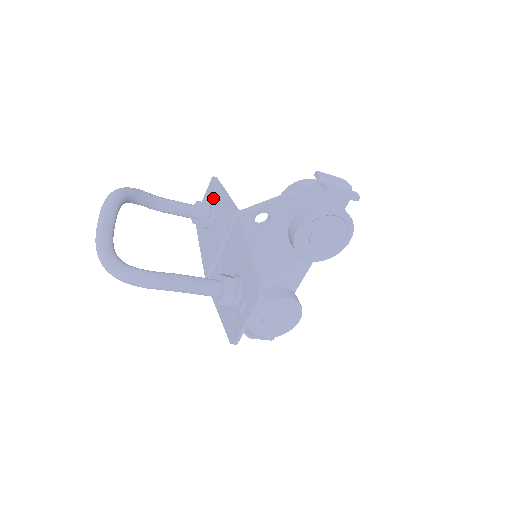
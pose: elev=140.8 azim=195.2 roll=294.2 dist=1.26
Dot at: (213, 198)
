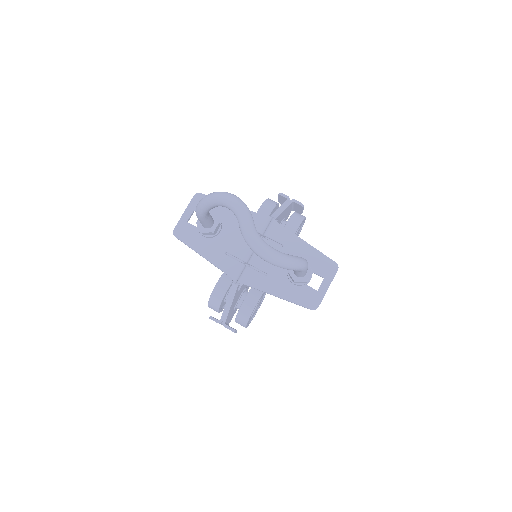
Dot at: (211, 211)
